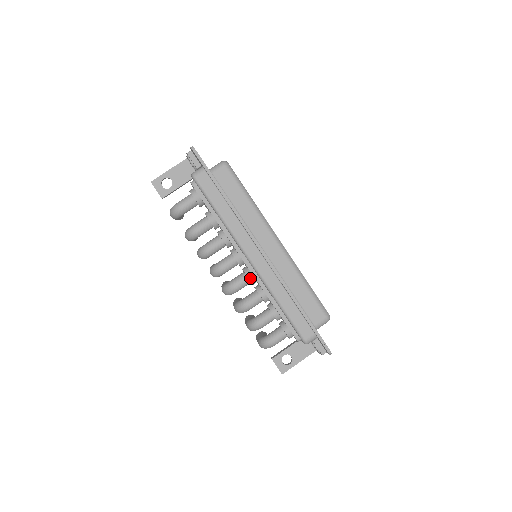
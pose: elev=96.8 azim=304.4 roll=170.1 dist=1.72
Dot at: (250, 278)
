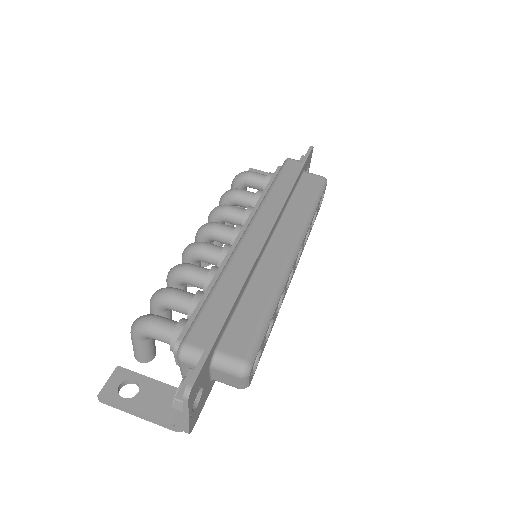
Dot at: (225, 249)
